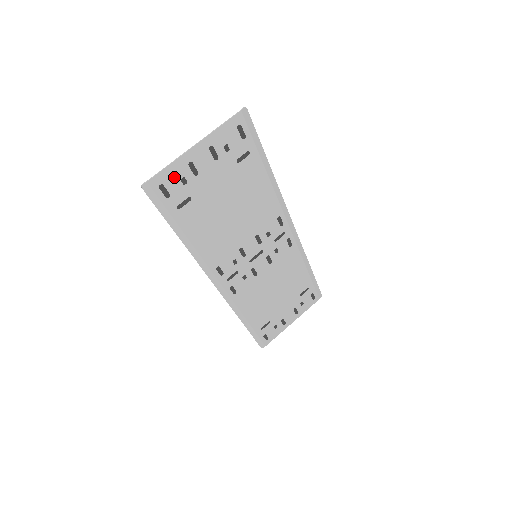
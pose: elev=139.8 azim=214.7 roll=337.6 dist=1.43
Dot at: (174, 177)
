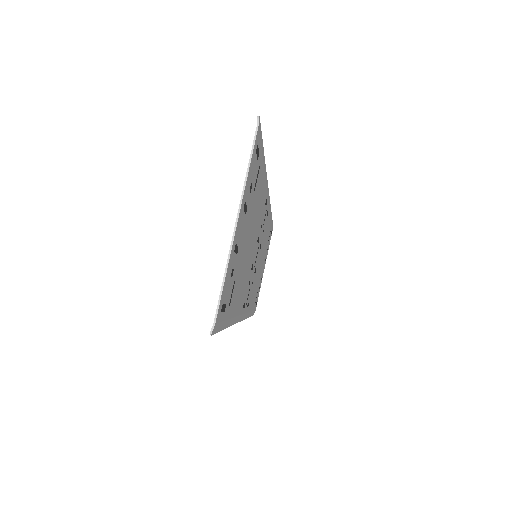
Dot at: (227, 282)
